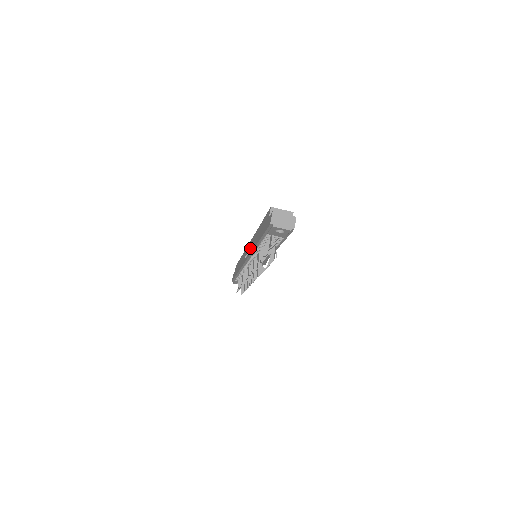
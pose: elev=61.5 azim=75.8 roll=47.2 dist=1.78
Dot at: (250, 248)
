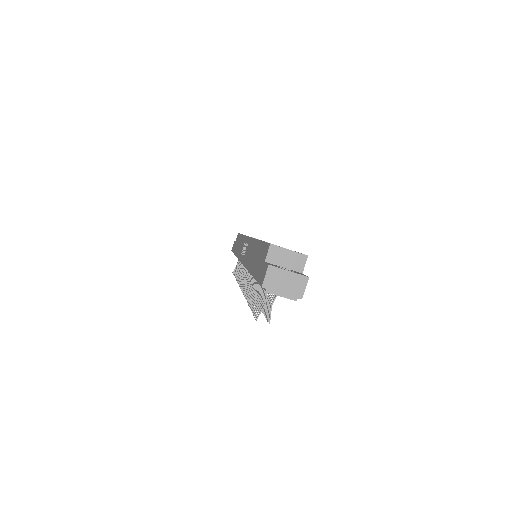
Dot at: (246, 253)
